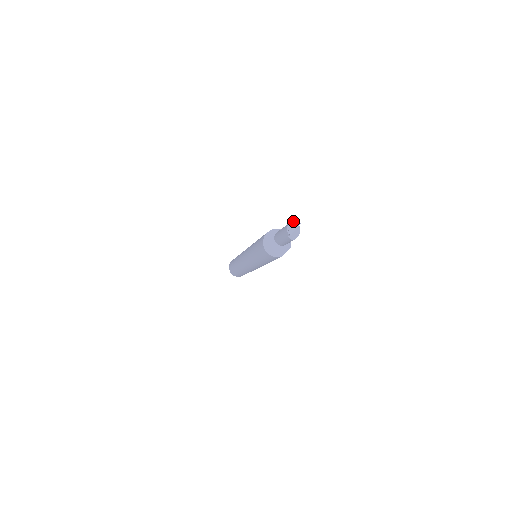
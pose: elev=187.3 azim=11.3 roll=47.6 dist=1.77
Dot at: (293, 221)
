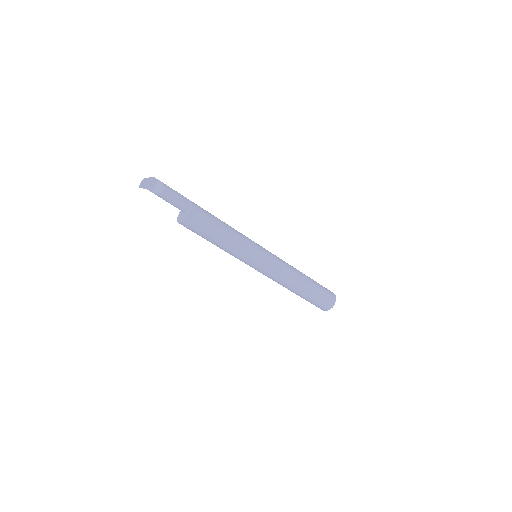
Dot at: (145, 178)
